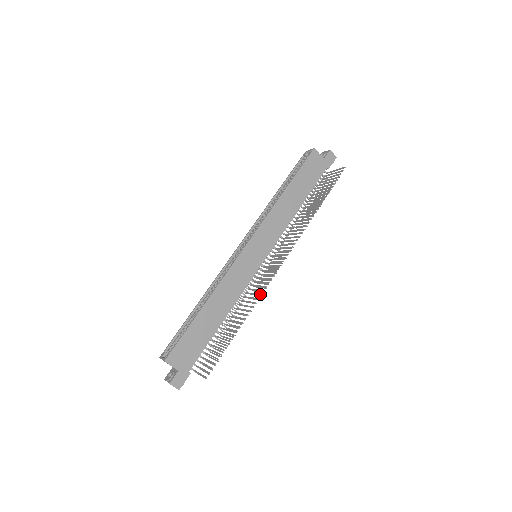
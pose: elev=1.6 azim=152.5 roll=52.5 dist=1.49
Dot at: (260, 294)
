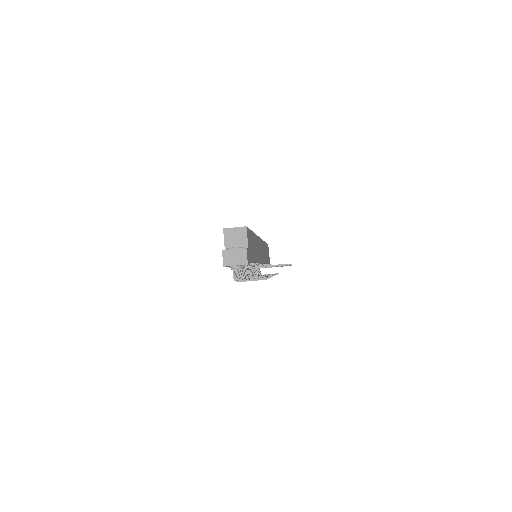
Dot at: occluded
